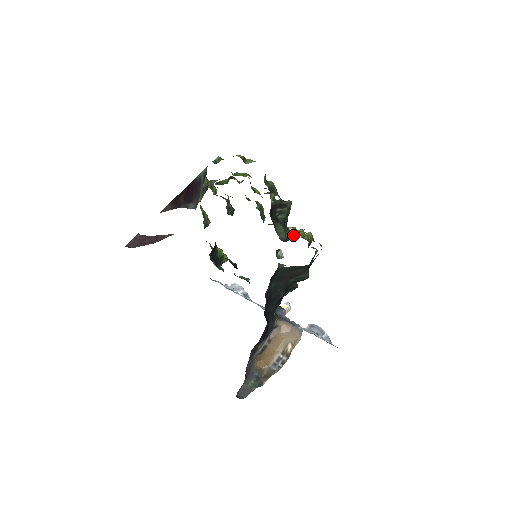
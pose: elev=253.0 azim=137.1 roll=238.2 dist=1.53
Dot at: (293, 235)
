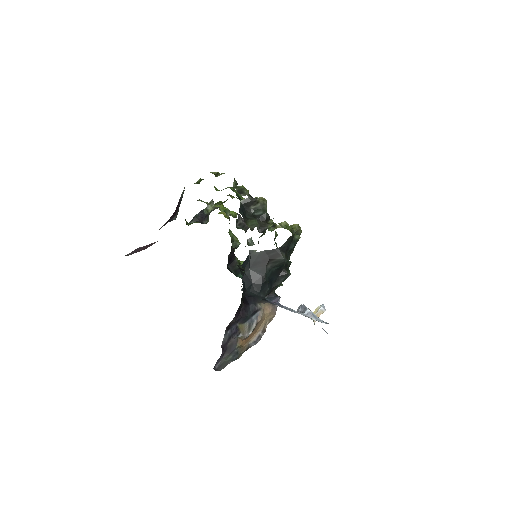
Dot at: (270, 226)
